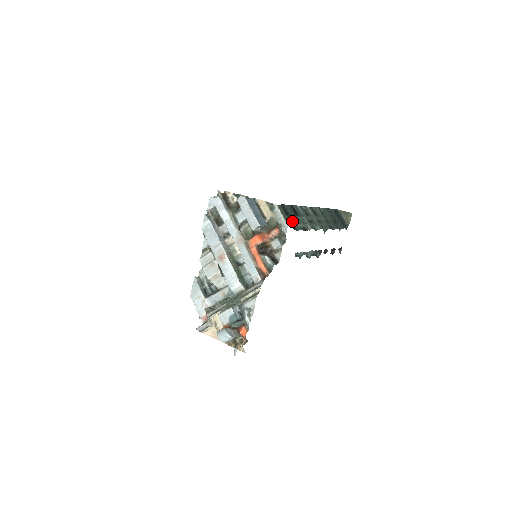
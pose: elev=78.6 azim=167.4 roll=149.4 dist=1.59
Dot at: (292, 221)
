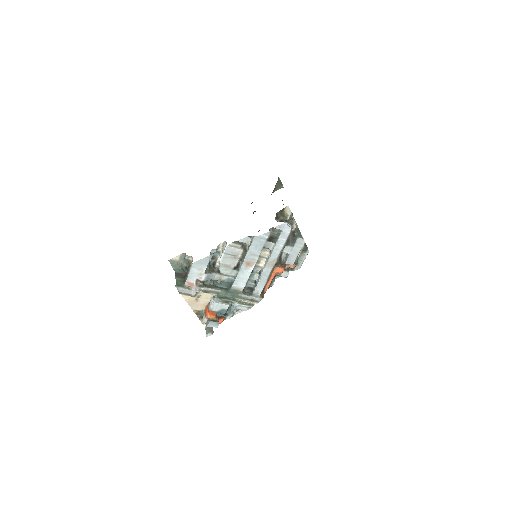
Dot at: occluded
